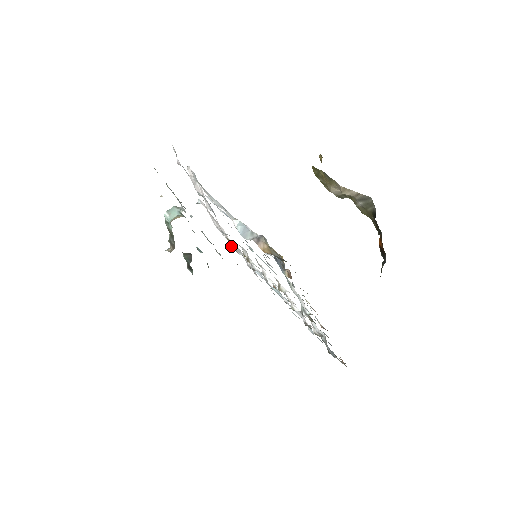
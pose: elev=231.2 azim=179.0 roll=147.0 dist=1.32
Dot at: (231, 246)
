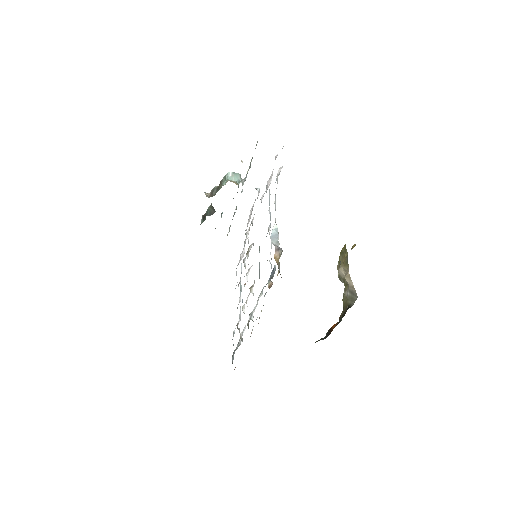
Dot at: (246, 234)
